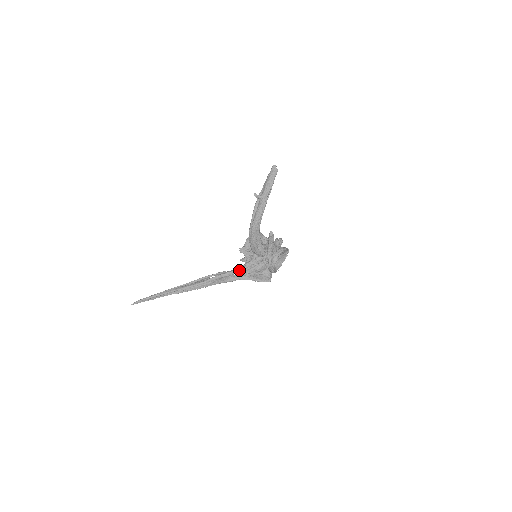
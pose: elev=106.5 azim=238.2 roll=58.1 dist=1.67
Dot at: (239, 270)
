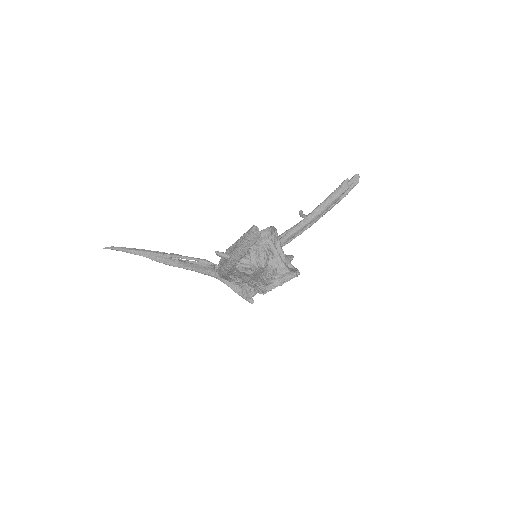
Dot at: (218, 277)
